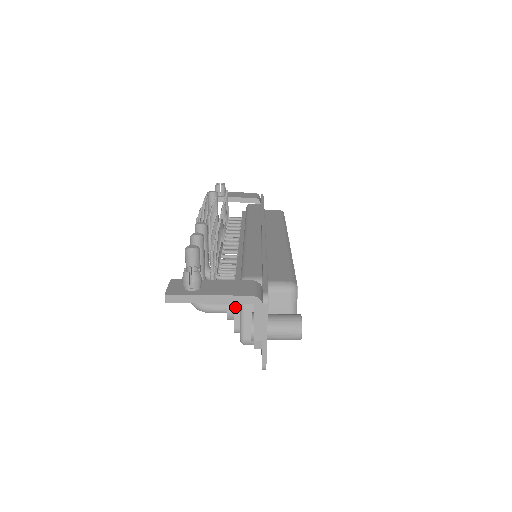
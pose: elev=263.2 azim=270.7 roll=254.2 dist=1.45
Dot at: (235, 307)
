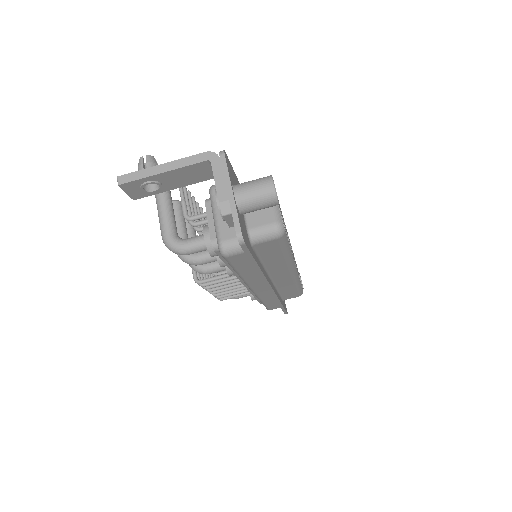
Dot at: (208, 217)
